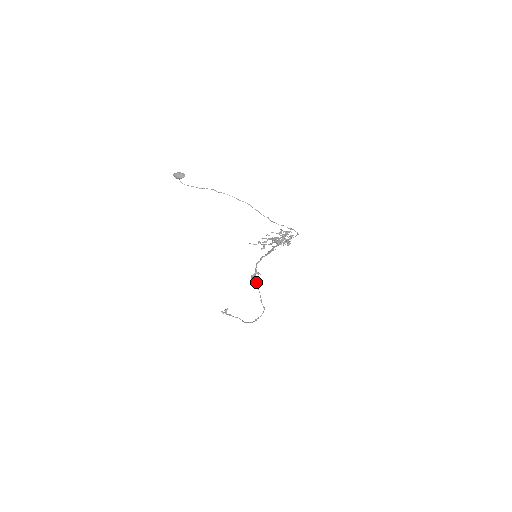
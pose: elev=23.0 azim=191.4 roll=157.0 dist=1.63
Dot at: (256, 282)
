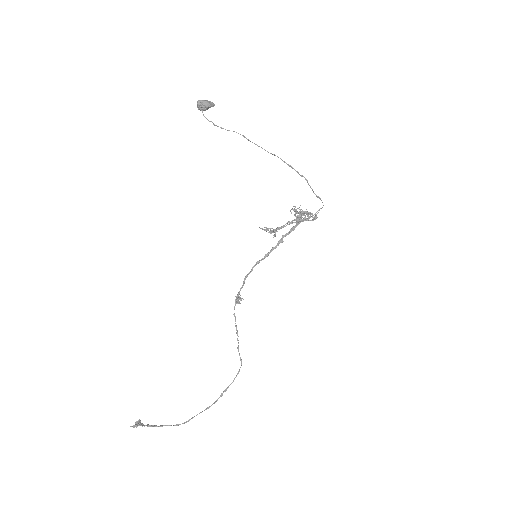
Dot at: (235, 316)
